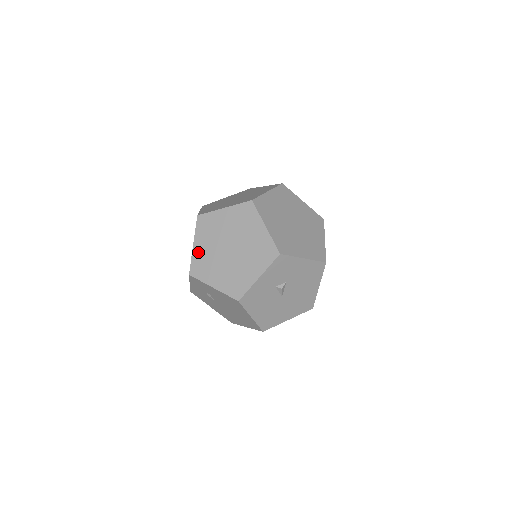
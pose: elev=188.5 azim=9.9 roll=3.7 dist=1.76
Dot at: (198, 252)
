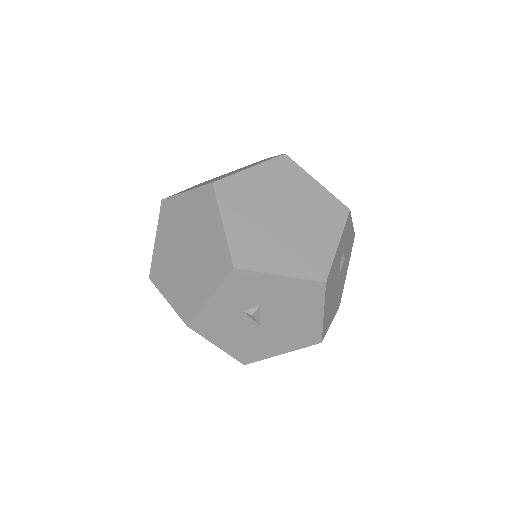
Dot at: (158, 250)
